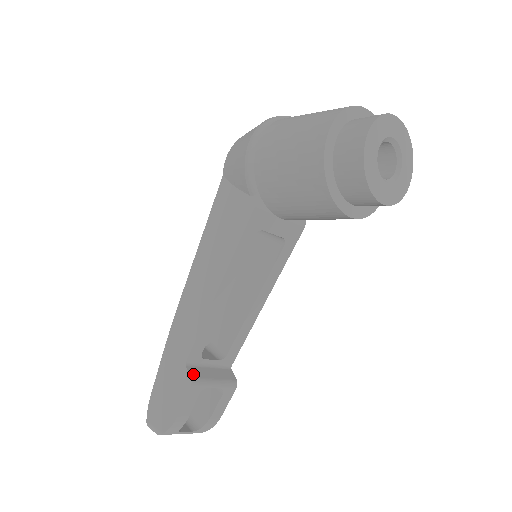
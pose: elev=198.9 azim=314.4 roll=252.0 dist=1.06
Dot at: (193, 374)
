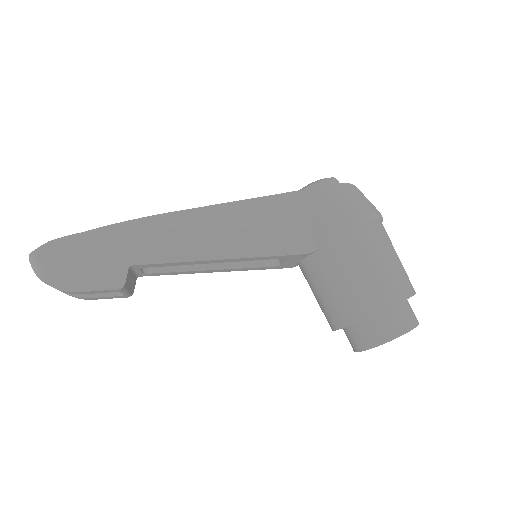
Dot at: (127, 279)
